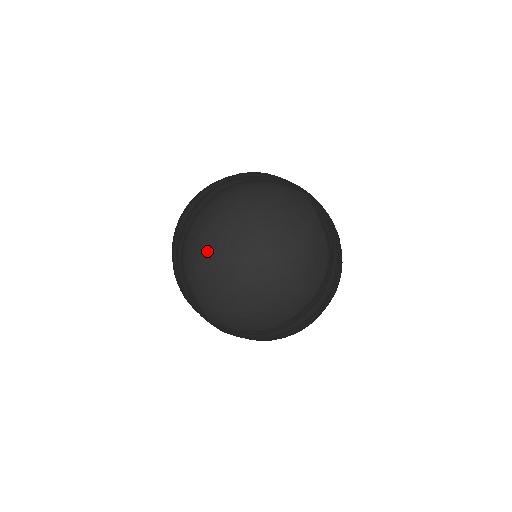
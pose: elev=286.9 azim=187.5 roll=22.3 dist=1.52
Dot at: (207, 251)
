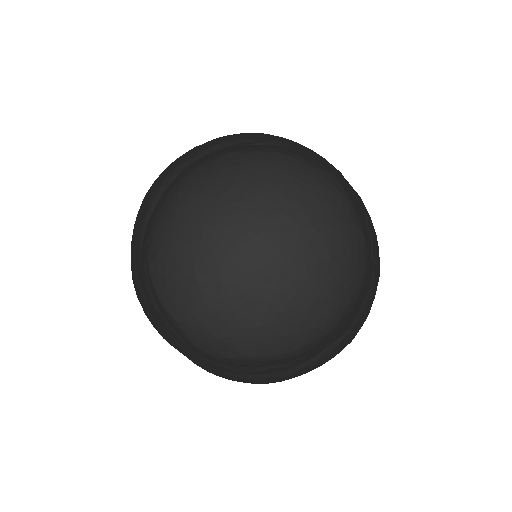
Dot at: (253, 264)
